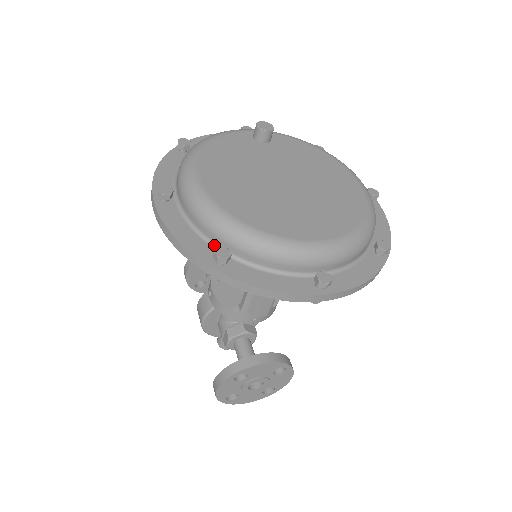
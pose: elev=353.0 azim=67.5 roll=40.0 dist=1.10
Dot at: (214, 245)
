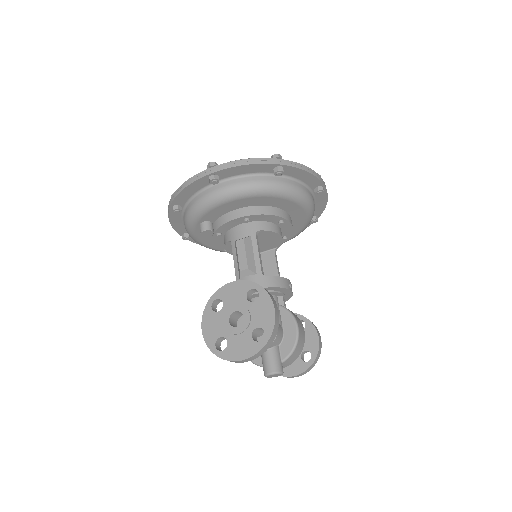
Dot at: occluded
